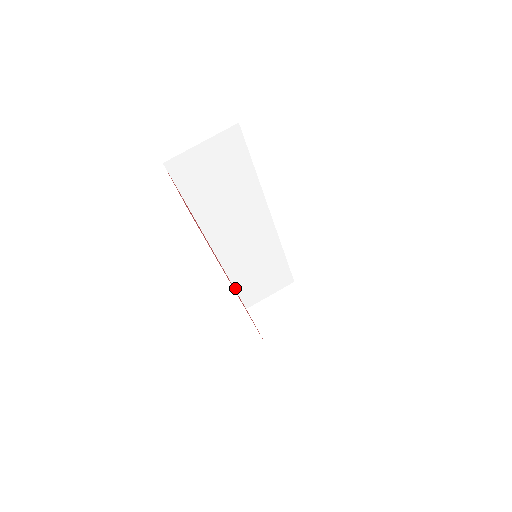
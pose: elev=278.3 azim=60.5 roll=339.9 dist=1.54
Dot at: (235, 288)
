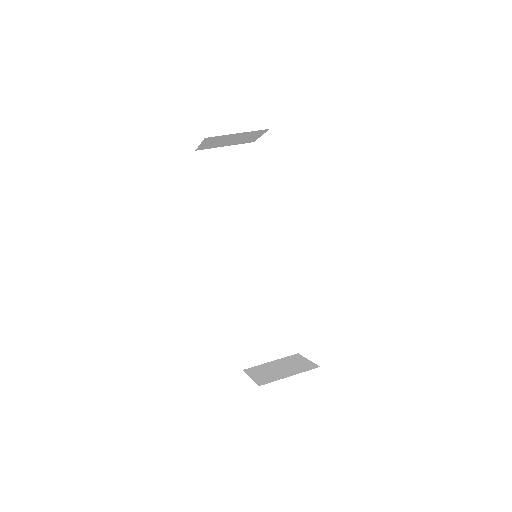
Dot at: (234, 326)
